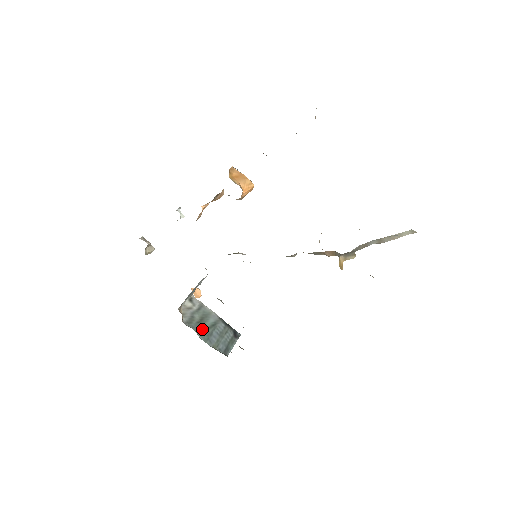
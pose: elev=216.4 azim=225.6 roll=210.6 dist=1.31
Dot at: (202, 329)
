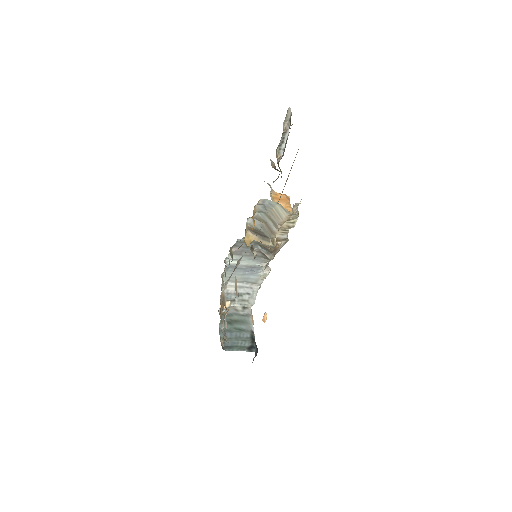
Dot at: (228, 324)
